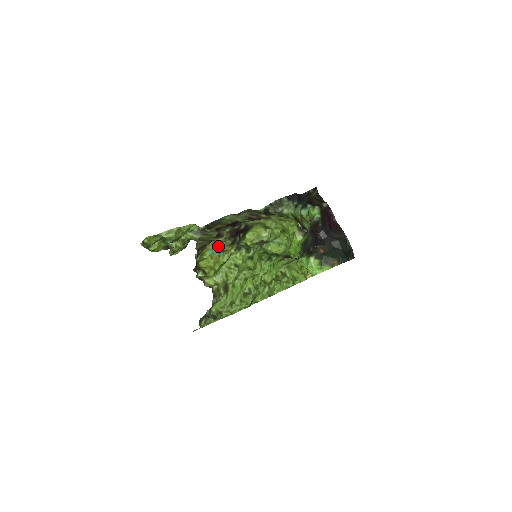
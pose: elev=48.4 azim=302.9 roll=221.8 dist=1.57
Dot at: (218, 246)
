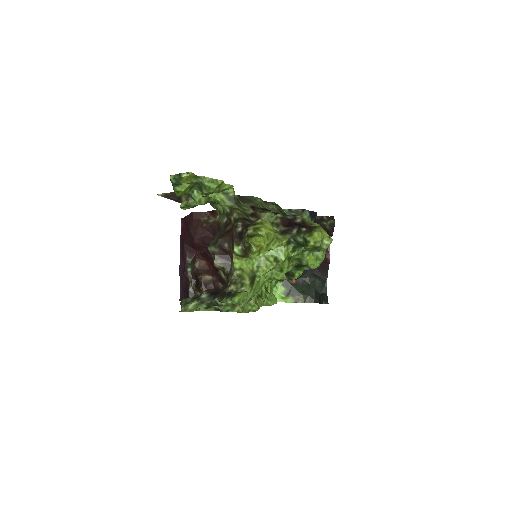
Dot at: occluded
